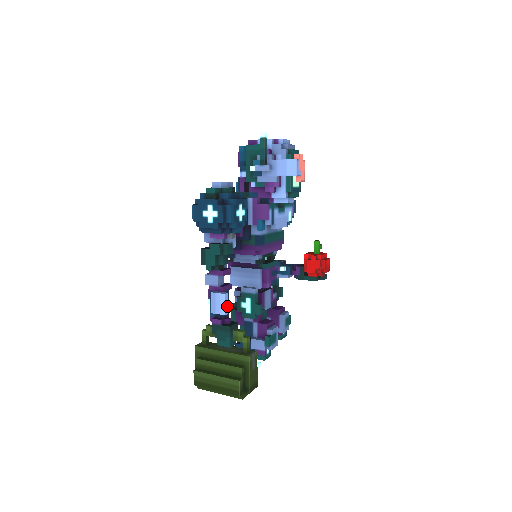
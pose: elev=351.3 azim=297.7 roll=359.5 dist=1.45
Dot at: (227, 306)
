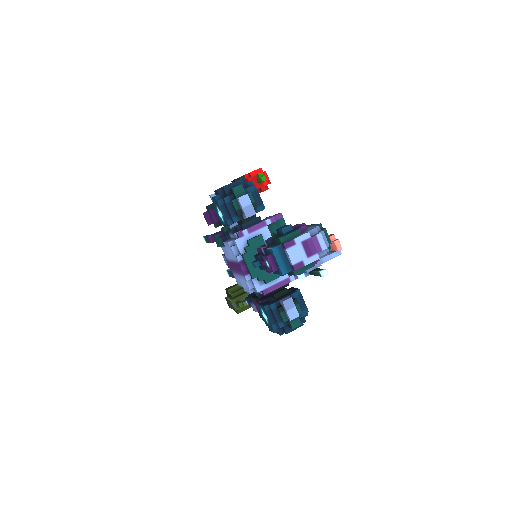
Dot at: occluded
